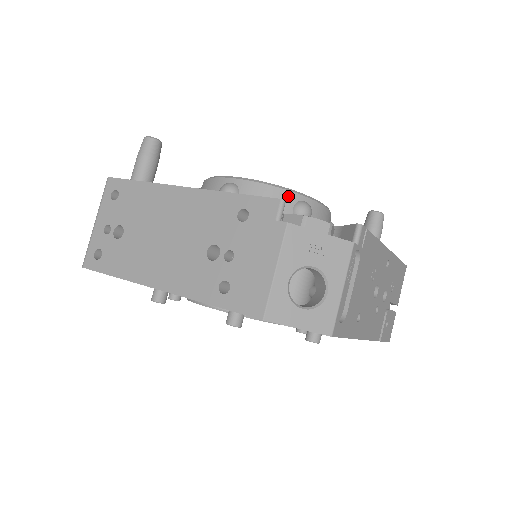
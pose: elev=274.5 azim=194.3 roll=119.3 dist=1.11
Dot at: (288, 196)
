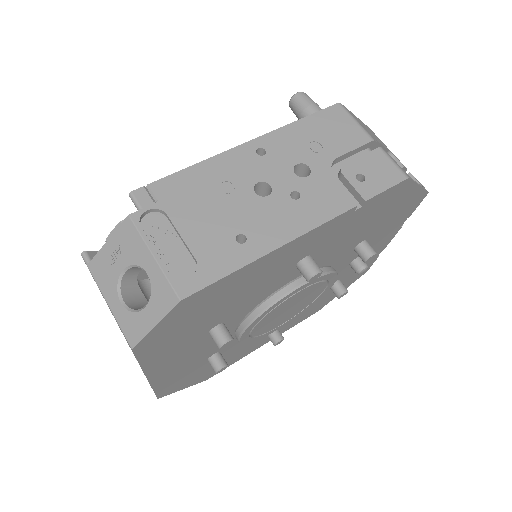
Dot at: occluded
